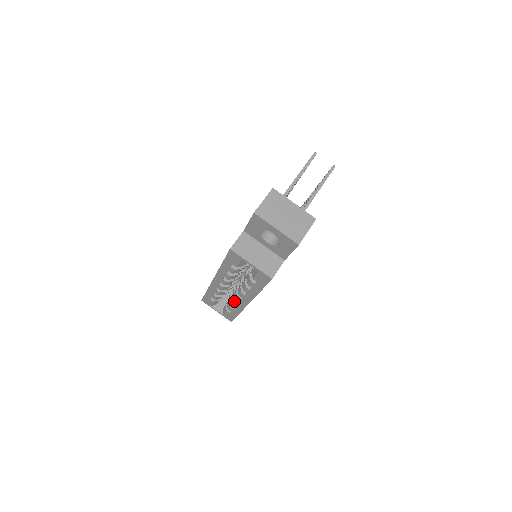
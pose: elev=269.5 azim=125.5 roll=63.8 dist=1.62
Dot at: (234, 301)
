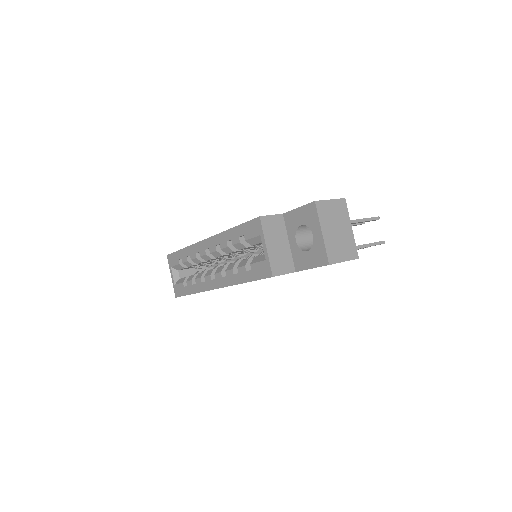
Dot at: (202, 277)
